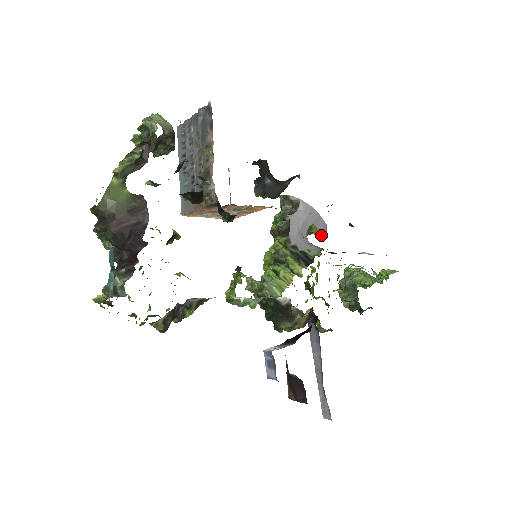
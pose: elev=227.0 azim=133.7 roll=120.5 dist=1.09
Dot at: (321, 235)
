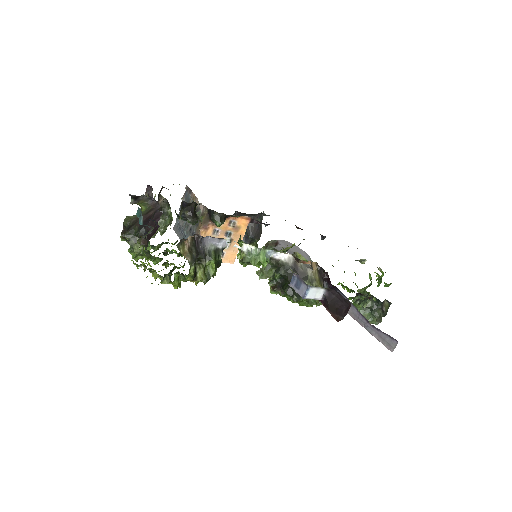
Dot at: occluded
